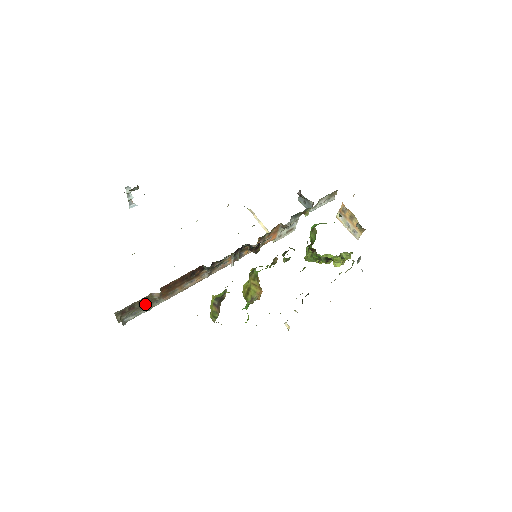
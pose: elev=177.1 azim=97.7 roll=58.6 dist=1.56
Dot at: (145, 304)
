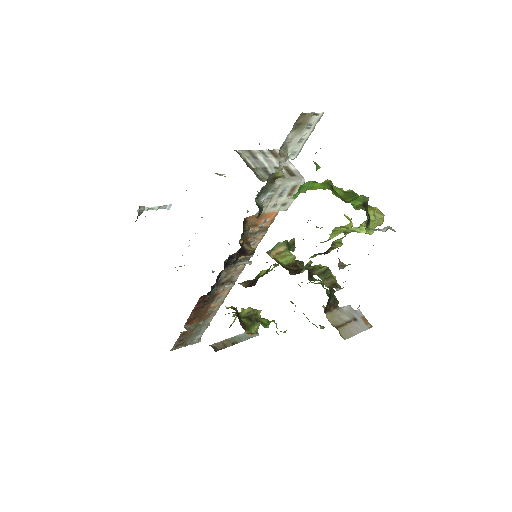
Dot at: (194, 330)
